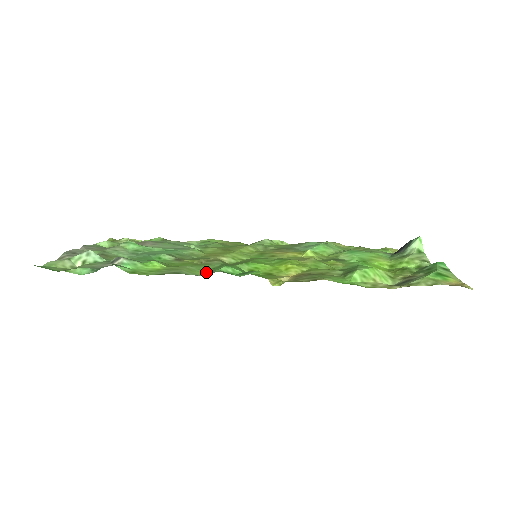
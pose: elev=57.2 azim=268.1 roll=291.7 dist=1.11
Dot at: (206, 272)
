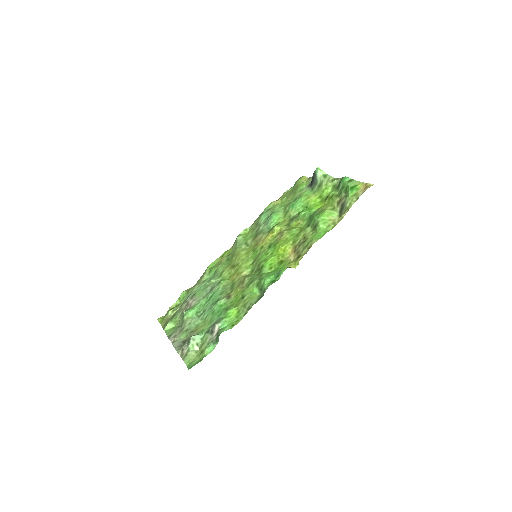
Dot at: (257, 291)
